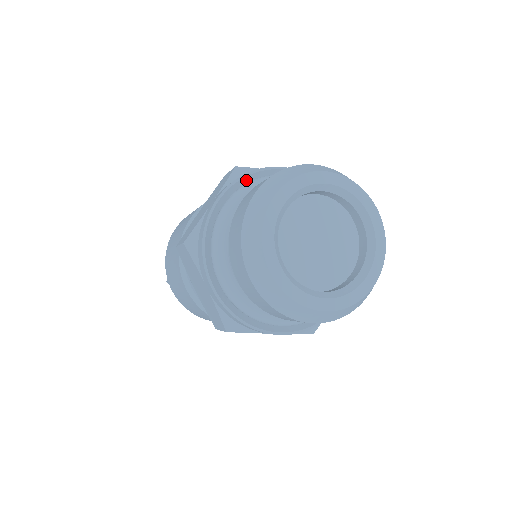
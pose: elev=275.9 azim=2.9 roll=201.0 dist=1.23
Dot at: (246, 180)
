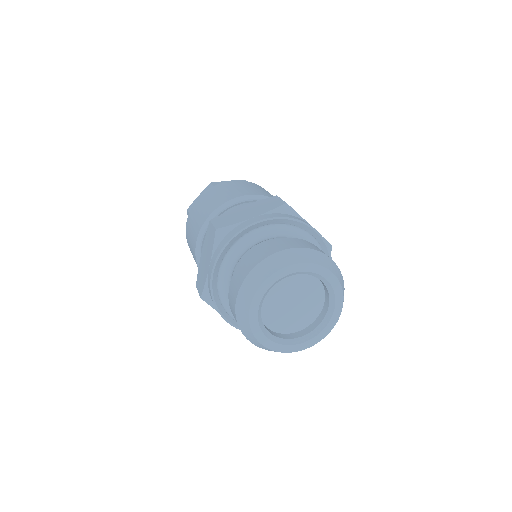
Dot at: (285, 221)
